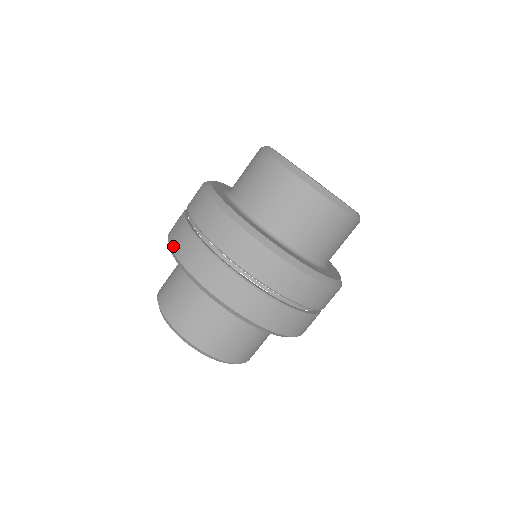
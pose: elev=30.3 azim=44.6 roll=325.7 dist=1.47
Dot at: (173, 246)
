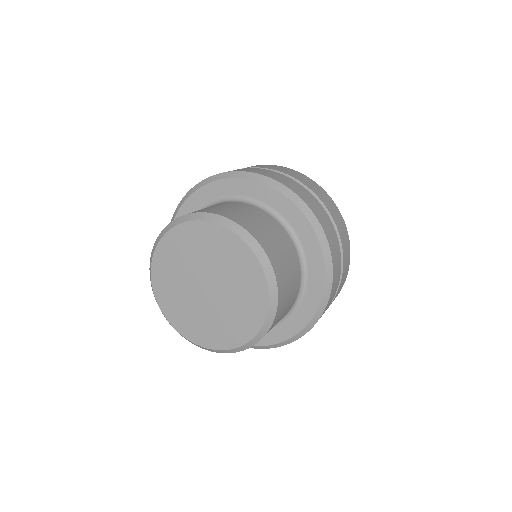
Dot at: occluded
